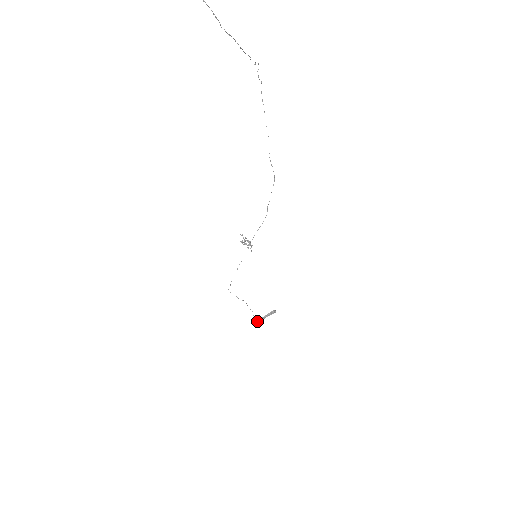
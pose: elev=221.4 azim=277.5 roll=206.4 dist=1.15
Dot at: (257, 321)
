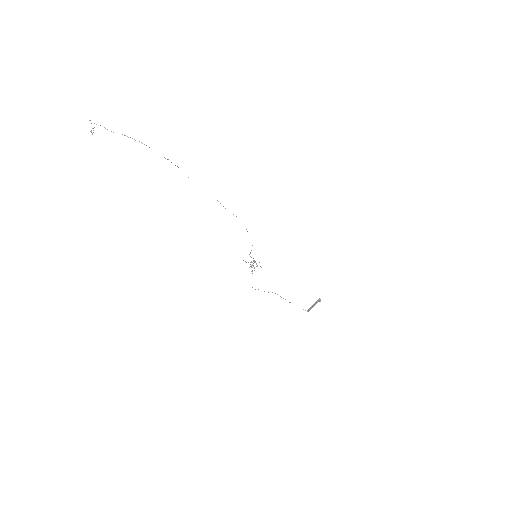
Dot at: occluded
